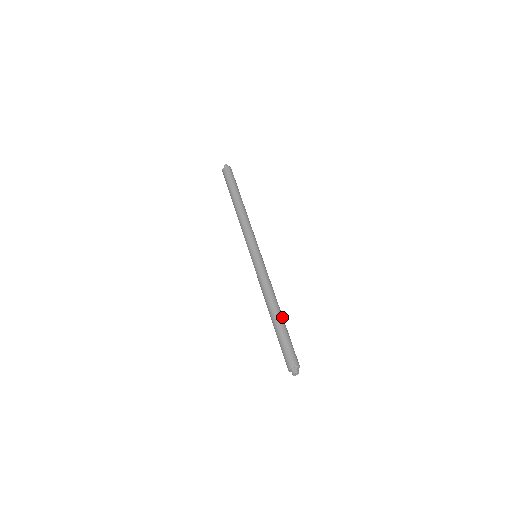
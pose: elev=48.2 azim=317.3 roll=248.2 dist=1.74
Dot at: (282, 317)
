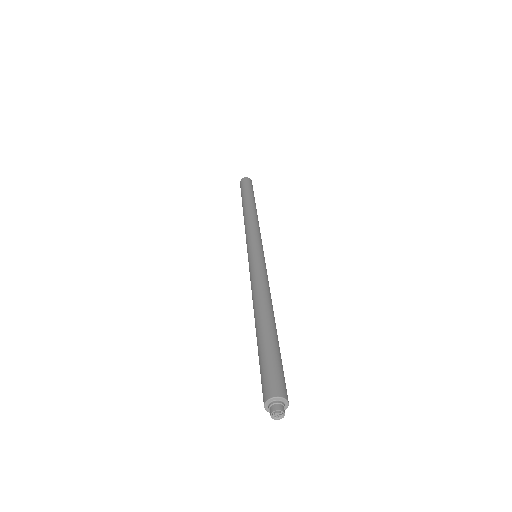
Dot at: (271, 323)
